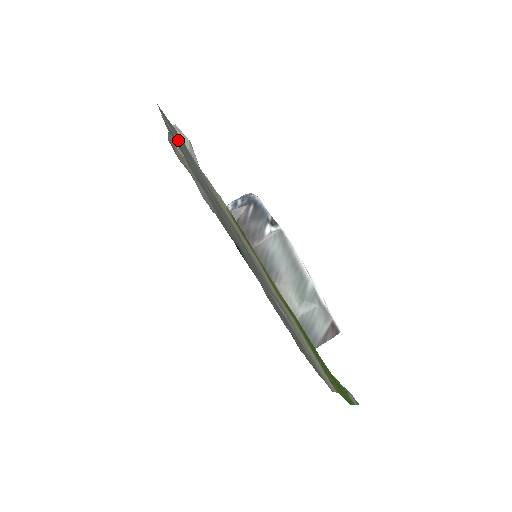
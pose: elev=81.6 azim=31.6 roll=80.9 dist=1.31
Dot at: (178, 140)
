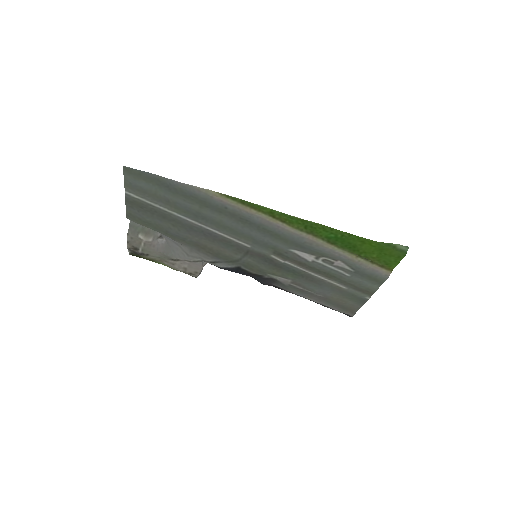
Dot at: (150, 194)
